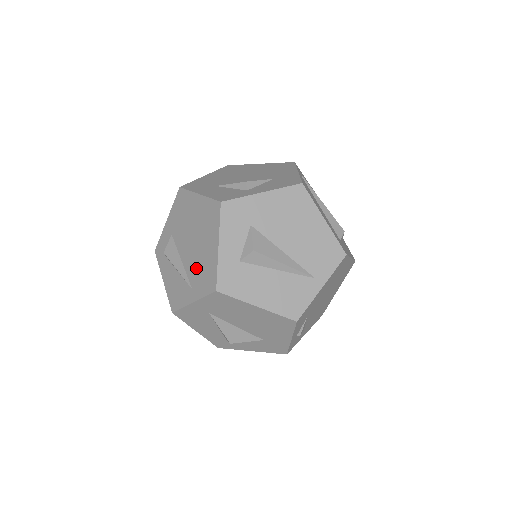
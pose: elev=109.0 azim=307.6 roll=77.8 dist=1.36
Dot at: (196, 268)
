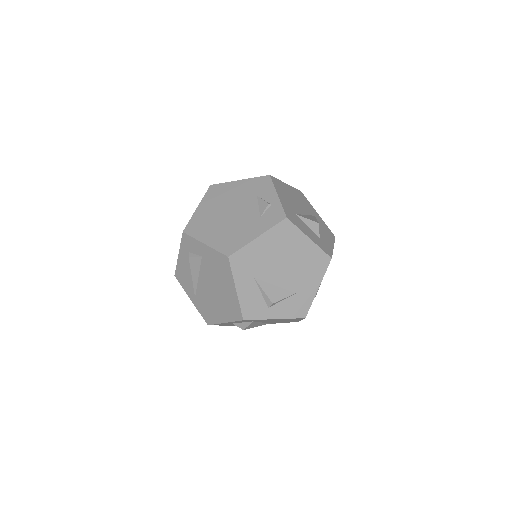
Dot at: (205, 300)
